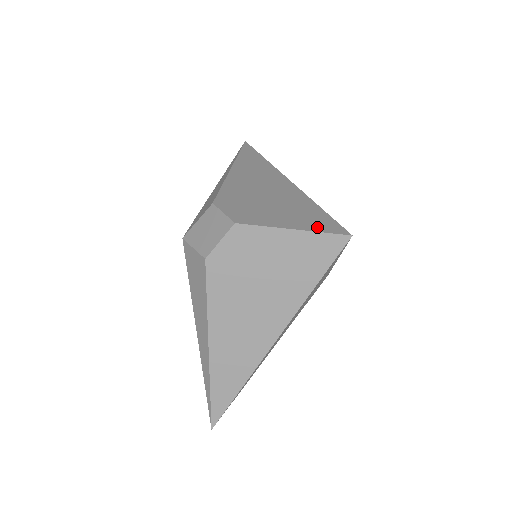
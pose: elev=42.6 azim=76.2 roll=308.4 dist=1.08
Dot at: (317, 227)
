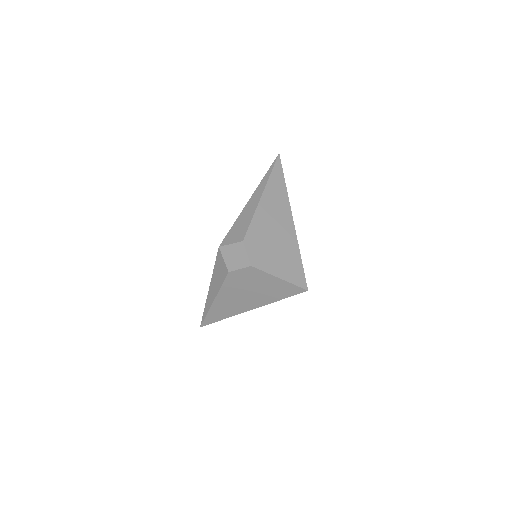
Dot at: (293, 279)
